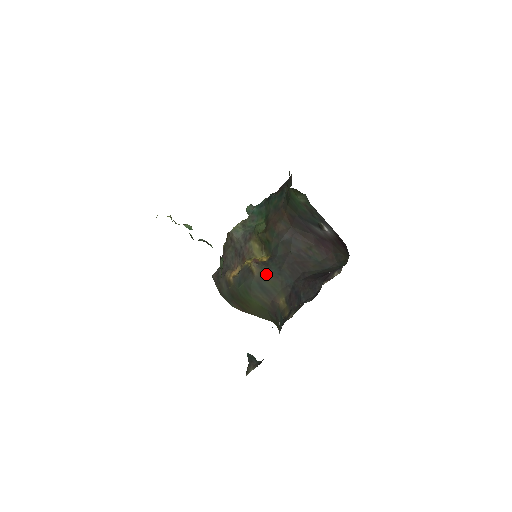
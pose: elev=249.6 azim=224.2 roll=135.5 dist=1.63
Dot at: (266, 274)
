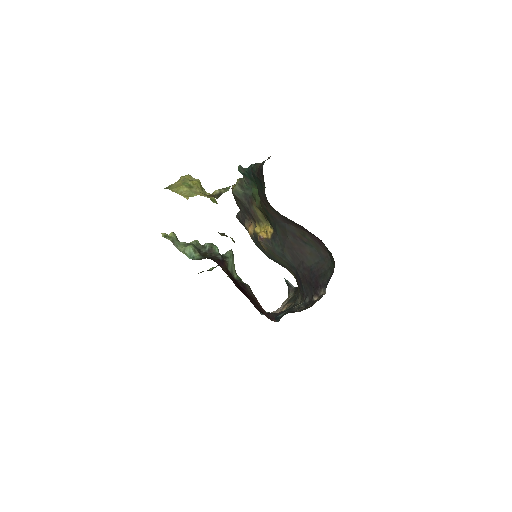
Dot at: (273, 253)
